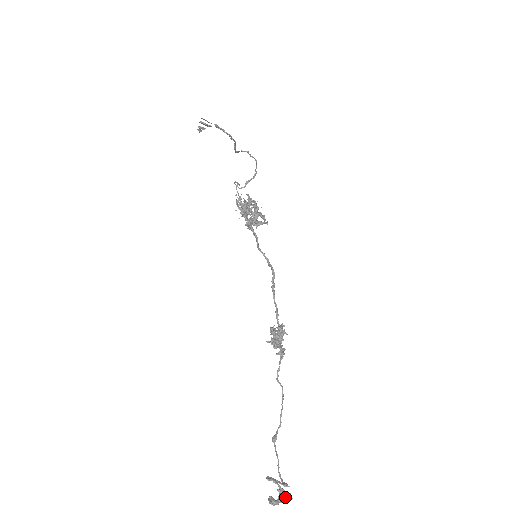
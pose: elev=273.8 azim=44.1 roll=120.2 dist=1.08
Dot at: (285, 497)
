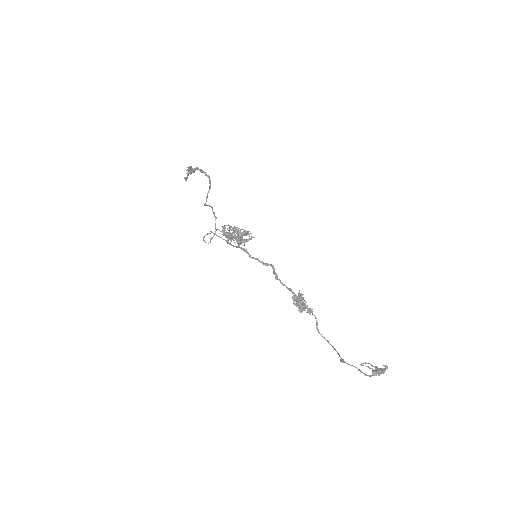
Dot at: (383, 369)
